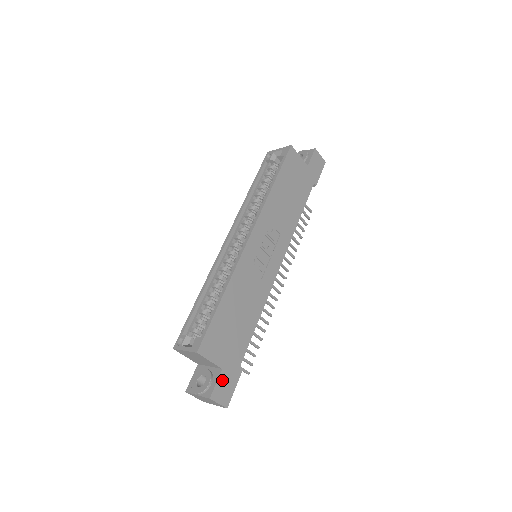
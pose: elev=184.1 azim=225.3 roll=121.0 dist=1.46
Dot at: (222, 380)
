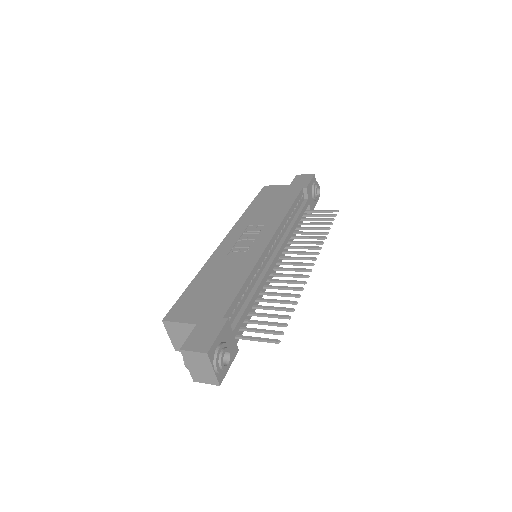
Dot at: (197, 333)
